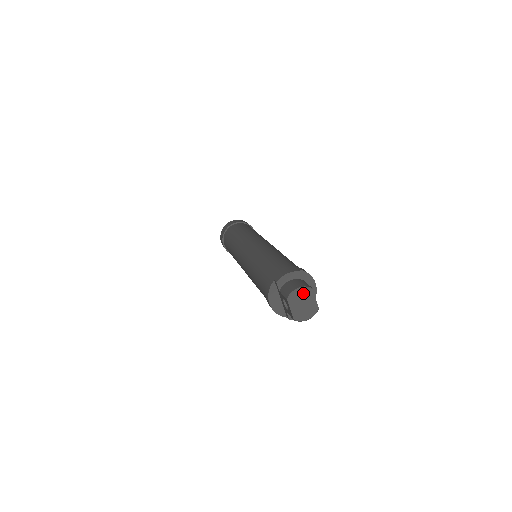
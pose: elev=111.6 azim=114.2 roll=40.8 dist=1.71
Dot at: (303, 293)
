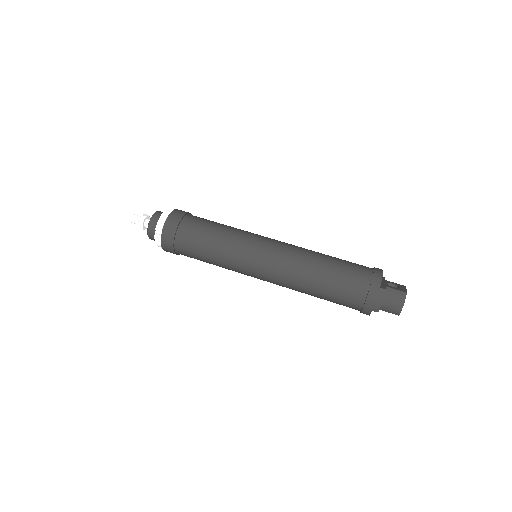
Dot at: (404, 301)
